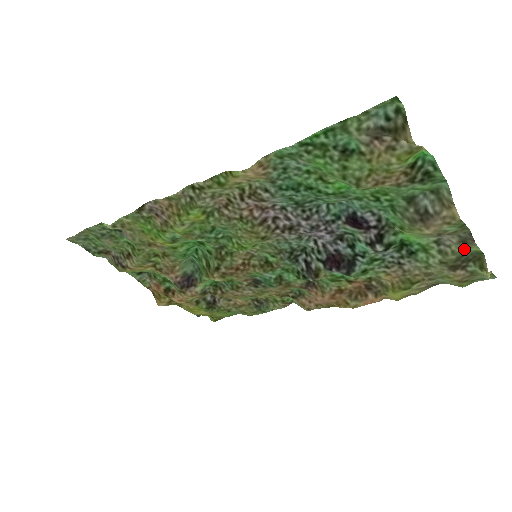
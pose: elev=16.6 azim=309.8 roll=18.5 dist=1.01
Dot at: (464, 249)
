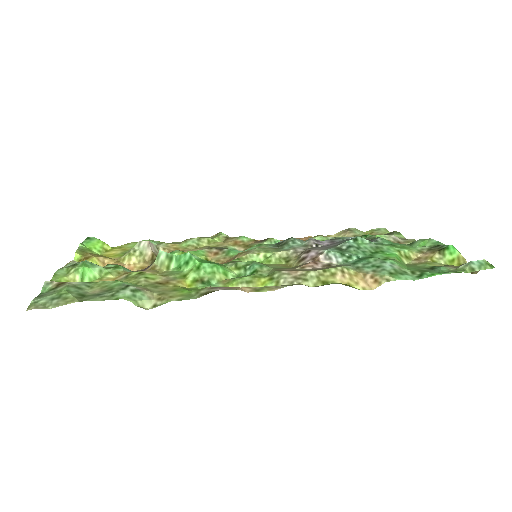
Dot at: (396, 236)
